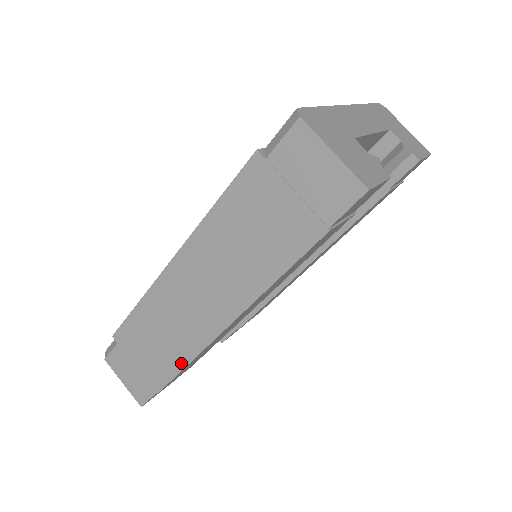
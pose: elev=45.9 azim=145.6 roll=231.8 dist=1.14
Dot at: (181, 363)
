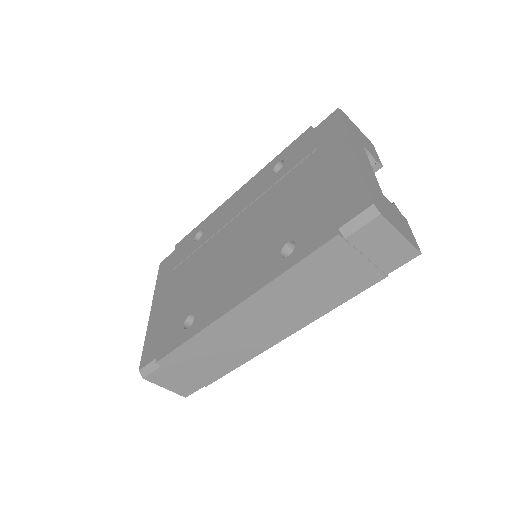
Dot at: (236, 365)
